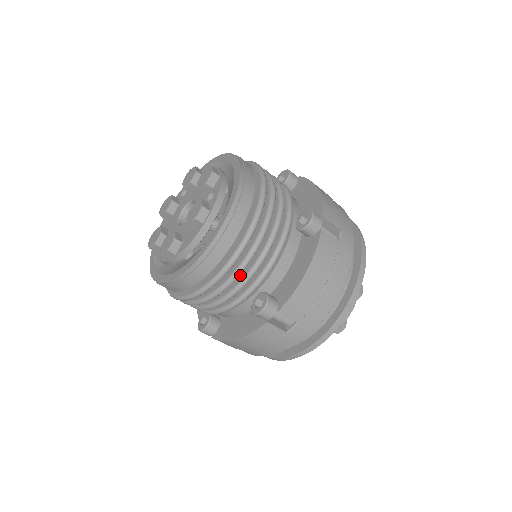
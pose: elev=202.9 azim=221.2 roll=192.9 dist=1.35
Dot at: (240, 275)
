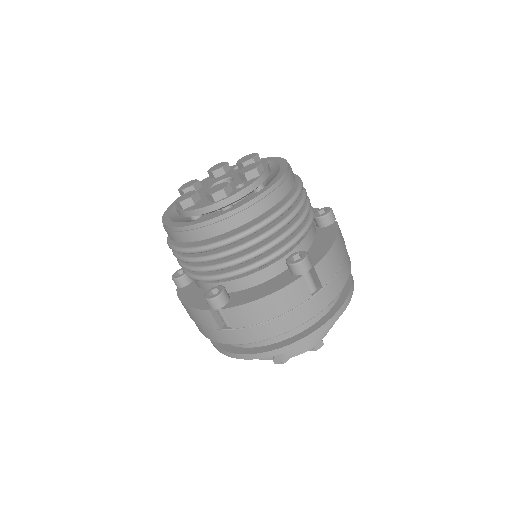
Dot at: (216, 261)
